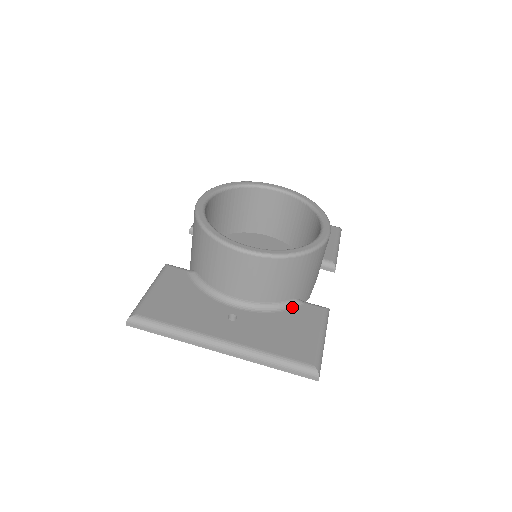
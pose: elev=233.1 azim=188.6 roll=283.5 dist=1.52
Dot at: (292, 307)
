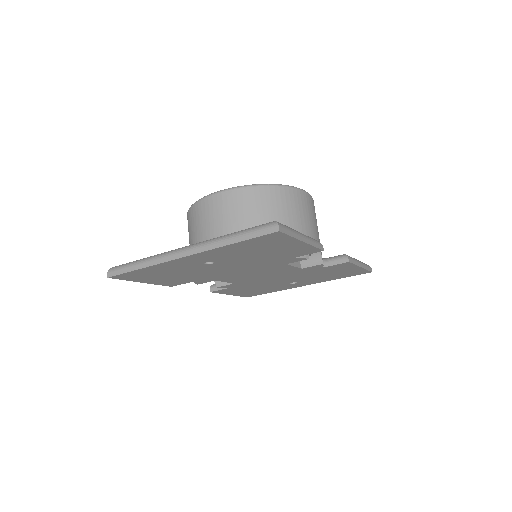
Dot at: occluded
